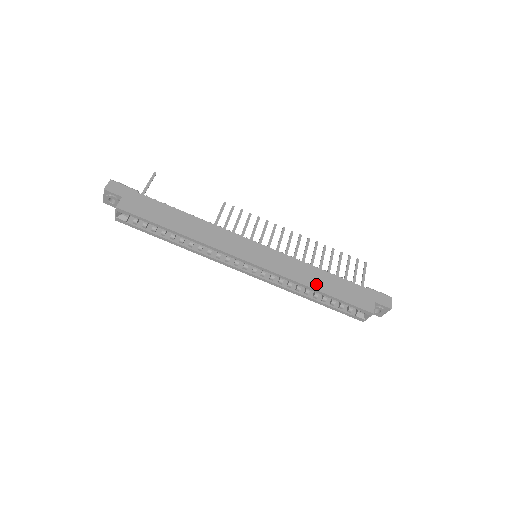
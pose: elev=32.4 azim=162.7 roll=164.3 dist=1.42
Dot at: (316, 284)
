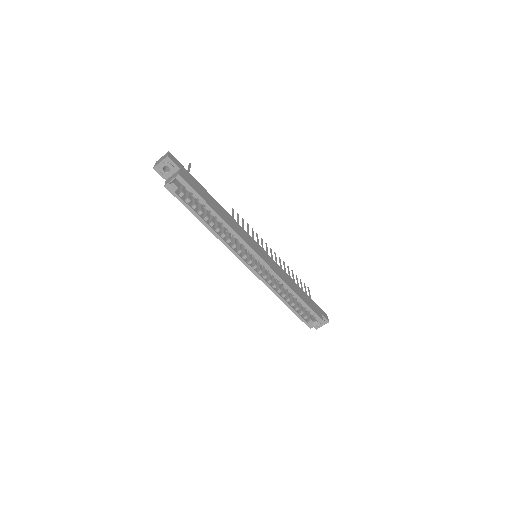
Dot at: (294, 289)
